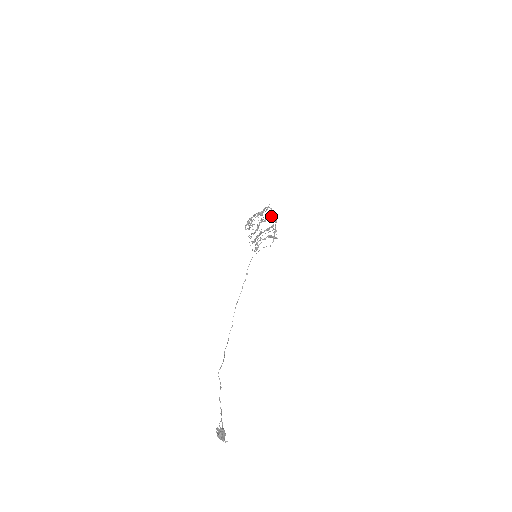
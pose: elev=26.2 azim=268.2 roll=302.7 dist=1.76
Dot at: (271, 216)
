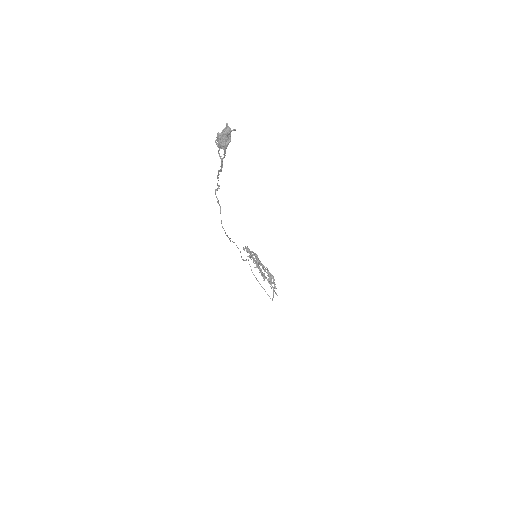
Dot at: occluded
